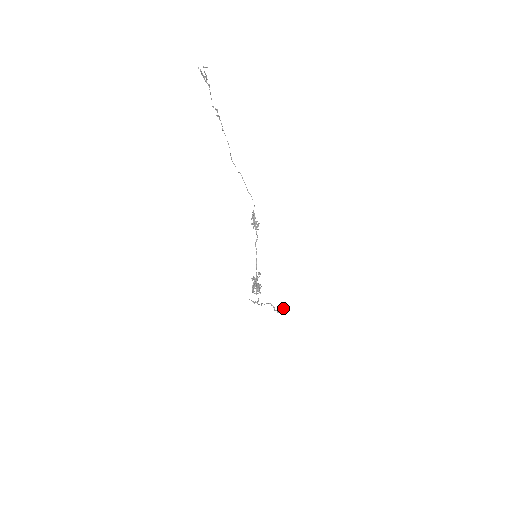
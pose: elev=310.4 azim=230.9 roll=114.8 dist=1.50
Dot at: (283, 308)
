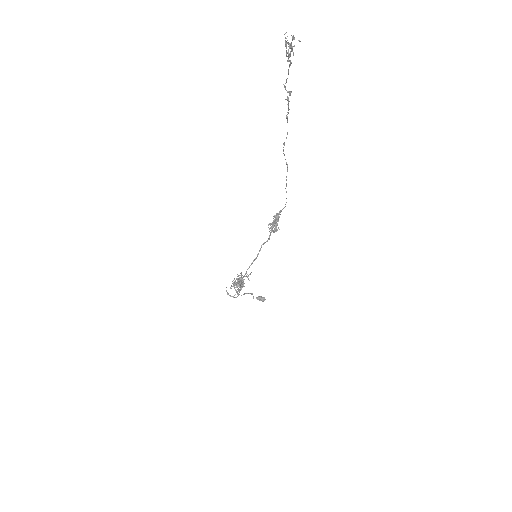
Dot at: occluded
